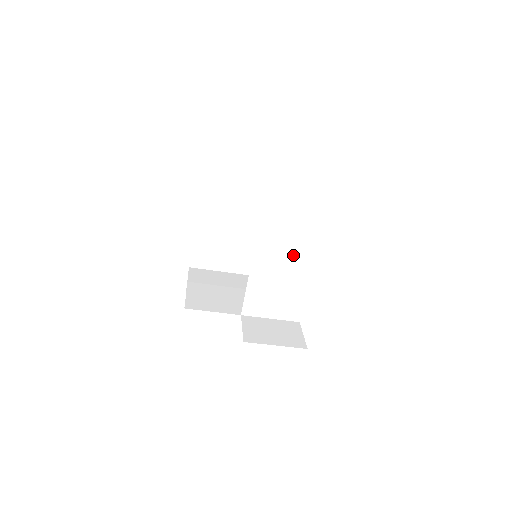
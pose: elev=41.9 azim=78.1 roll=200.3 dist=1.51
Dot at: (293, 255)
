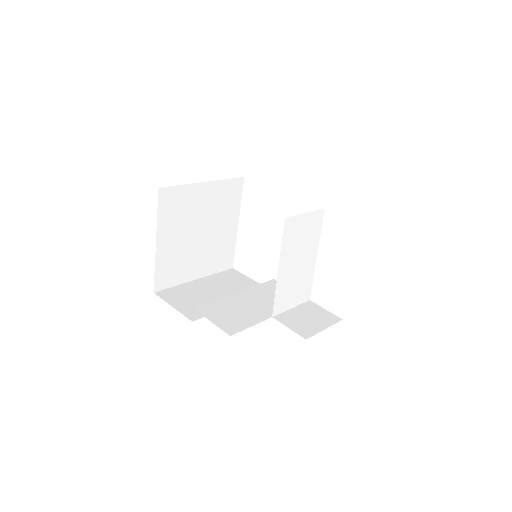
Dot at: (306, 244)
